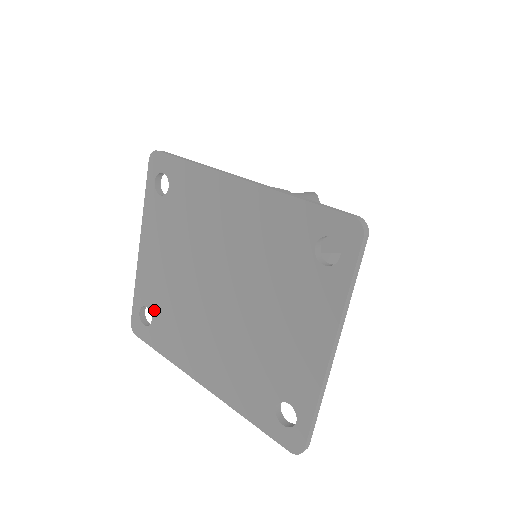
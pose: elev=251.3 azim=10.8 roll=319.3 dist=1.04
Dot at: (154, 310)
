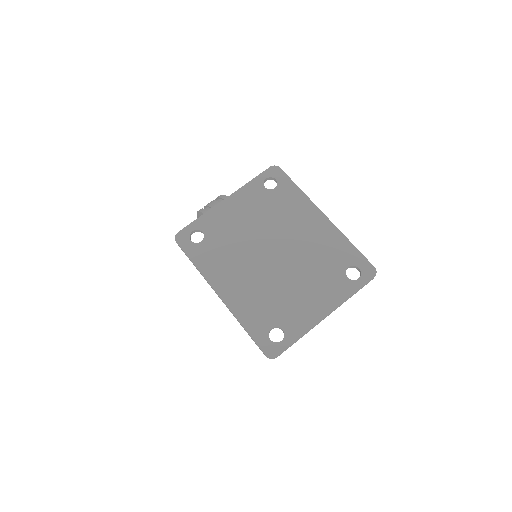
Dot at: (209, 237)
